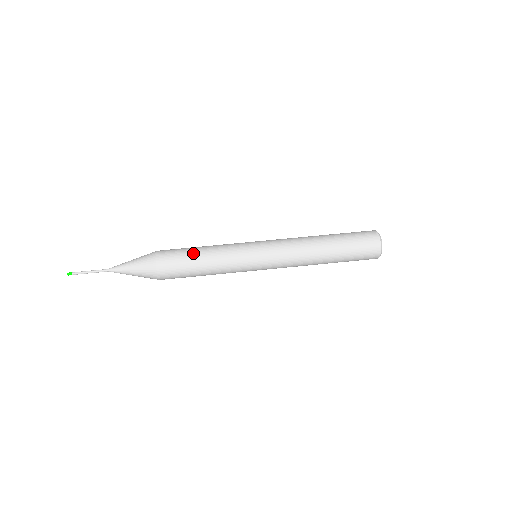
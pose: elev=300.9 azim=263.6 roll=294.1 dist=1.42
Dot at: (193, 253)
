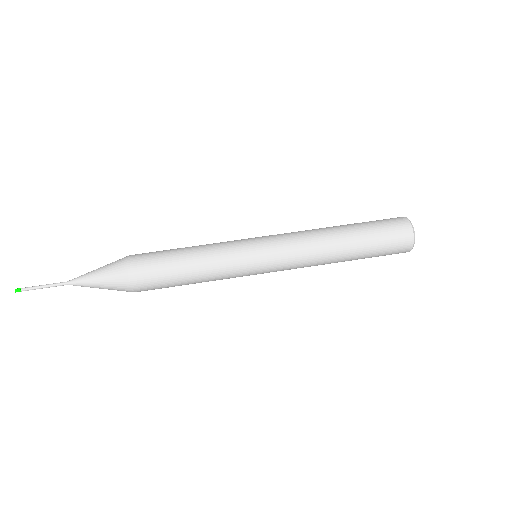
Dot at: (178, 275)
